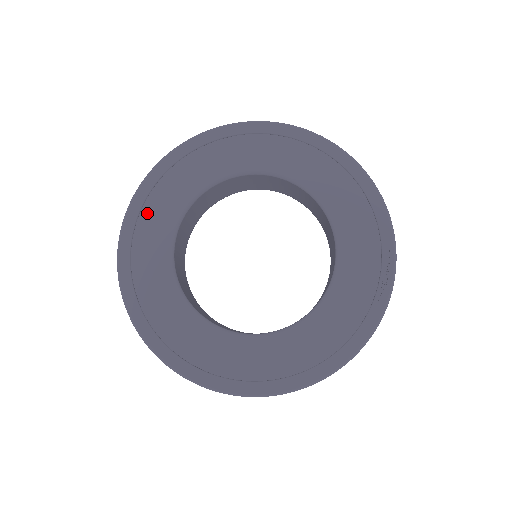
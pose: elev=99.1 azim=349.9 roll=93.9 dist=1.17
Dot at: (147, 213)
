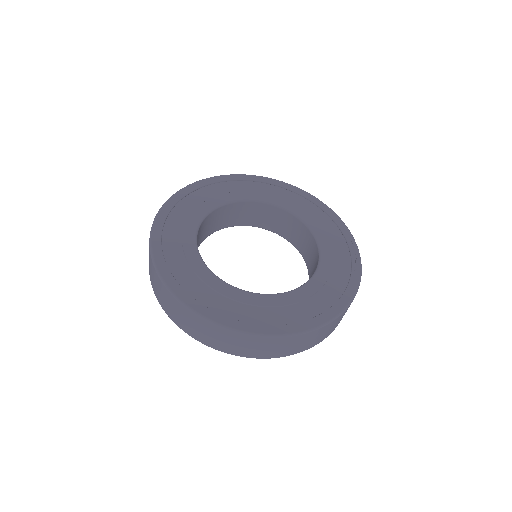
Dot at: (172, 220)
